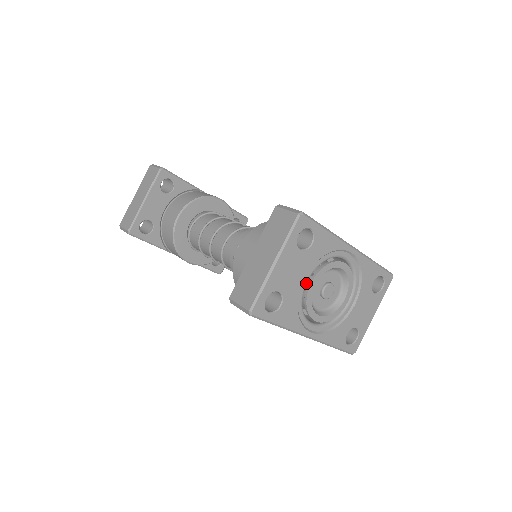
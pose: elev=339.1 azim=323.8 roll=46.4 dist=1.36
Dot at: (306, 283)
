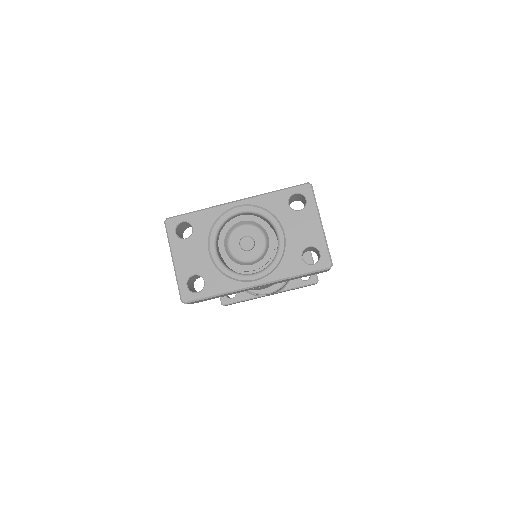
Dot at: (216, 253)
